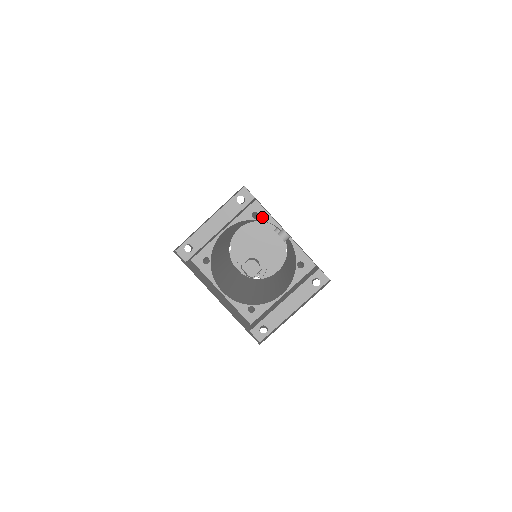
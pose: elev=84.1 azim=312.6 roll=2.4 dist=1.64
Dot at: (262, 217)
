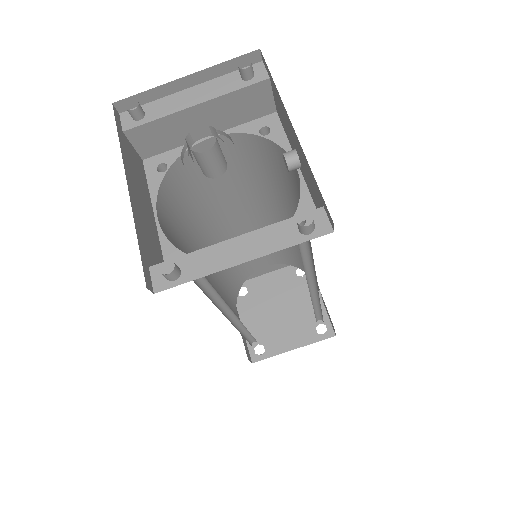
Dot at: (274, 136)
